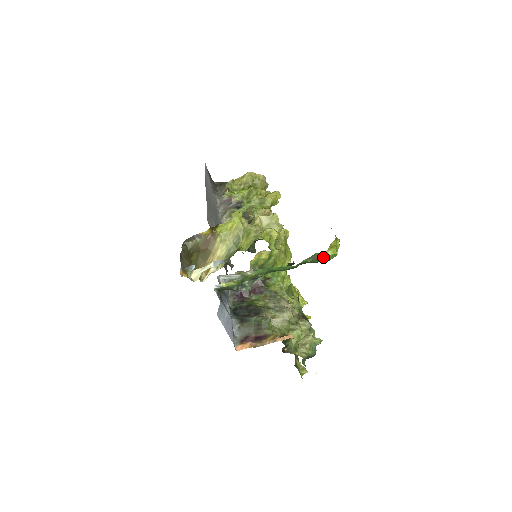
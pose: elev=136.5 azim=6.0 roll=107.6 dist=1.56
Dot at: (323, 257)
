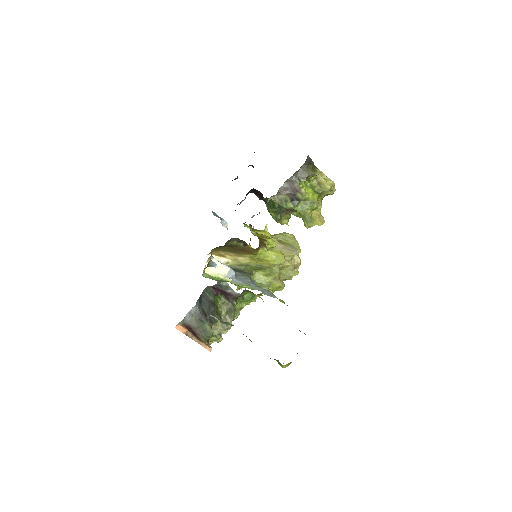
Dot at: (278, 363)
